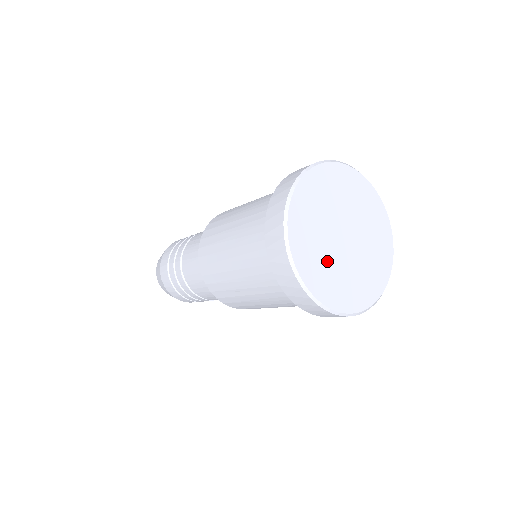
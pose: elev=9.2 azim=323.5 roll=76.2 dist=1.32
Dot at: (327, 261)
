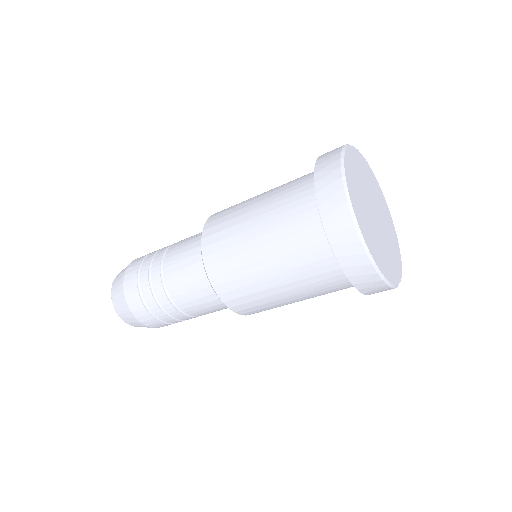
Dot at: (368, 221)
